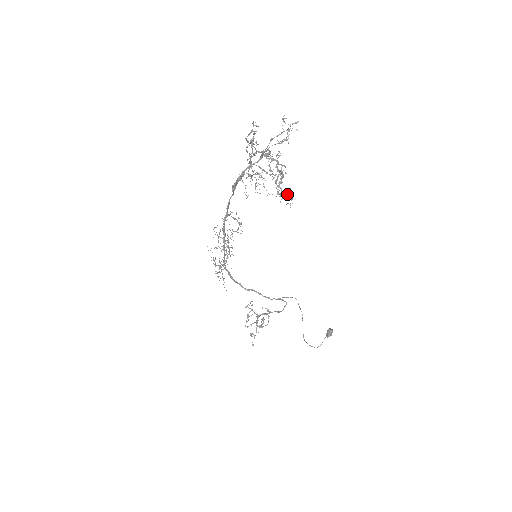
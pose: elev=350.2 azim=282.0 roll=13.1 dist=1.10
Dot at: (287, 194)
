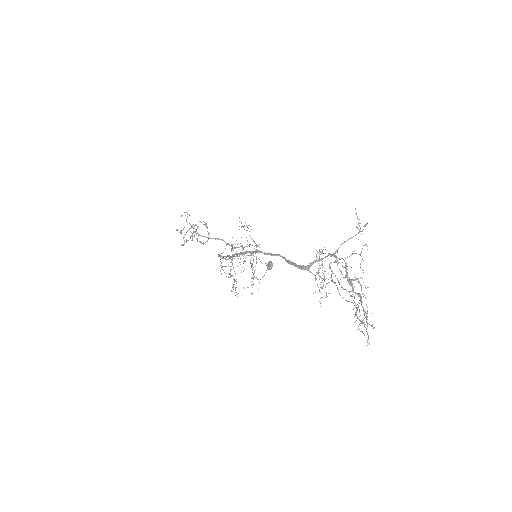
Dot at: (359, 319)
